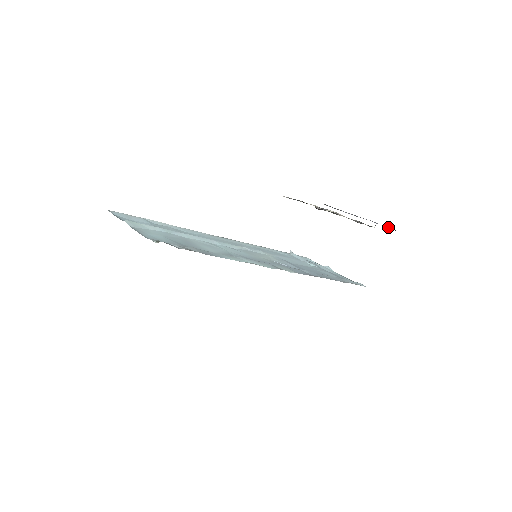
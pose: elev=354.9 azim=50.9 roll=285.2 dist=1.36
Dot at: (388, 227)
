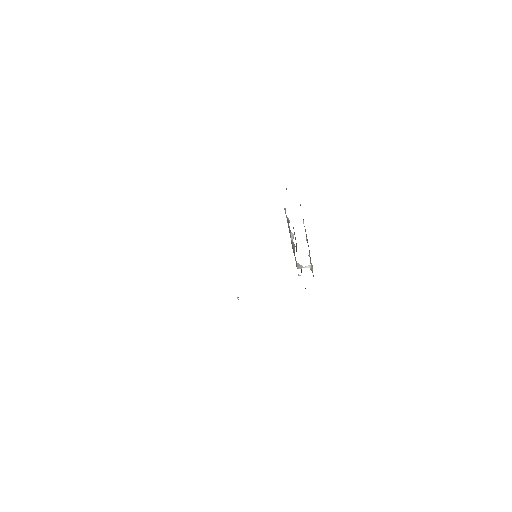
Dot at: occluded
